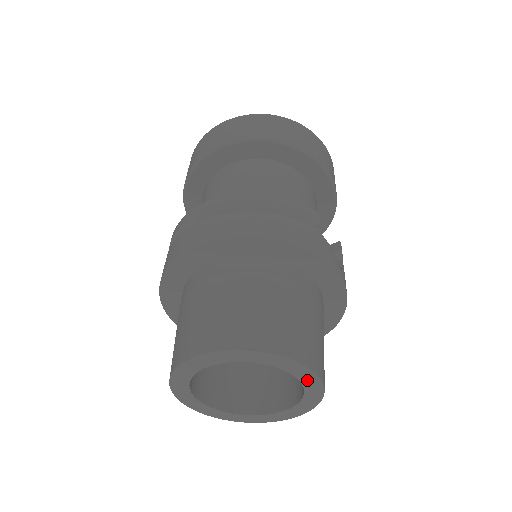
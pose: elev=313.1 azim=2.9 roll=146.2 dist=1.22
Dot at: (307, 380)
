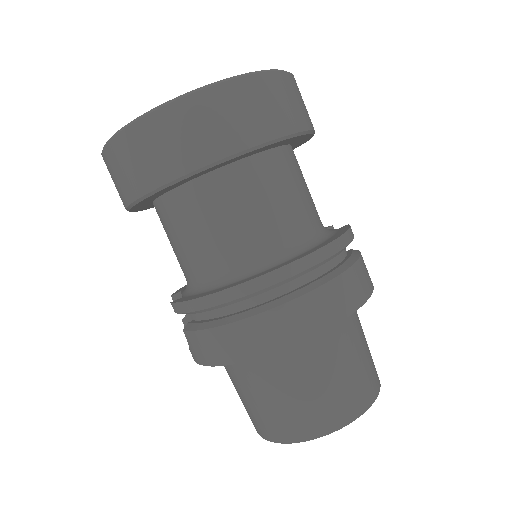
Dot at: occluded
